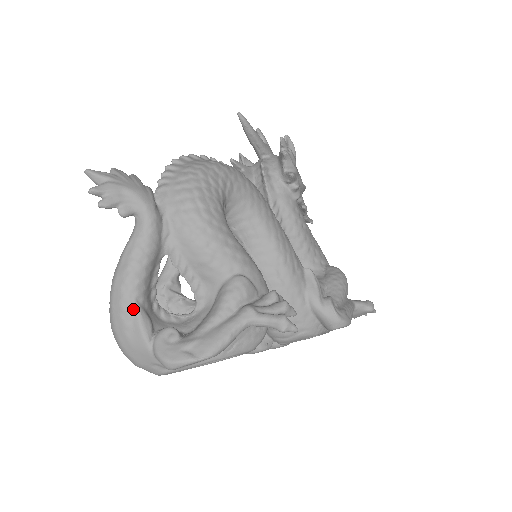
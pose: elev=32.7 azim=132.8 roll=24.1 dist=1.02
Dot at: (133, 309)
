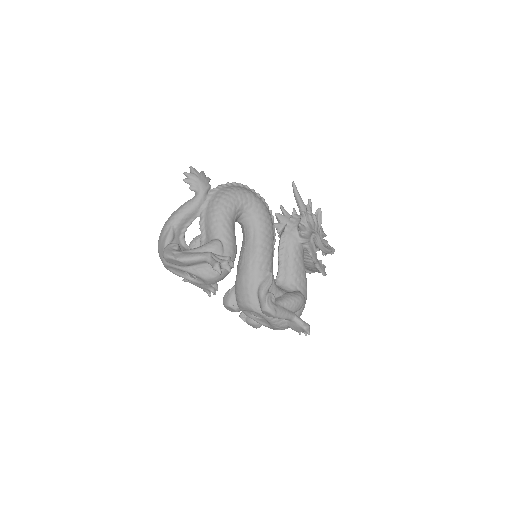
Dot at: (170, 228)
